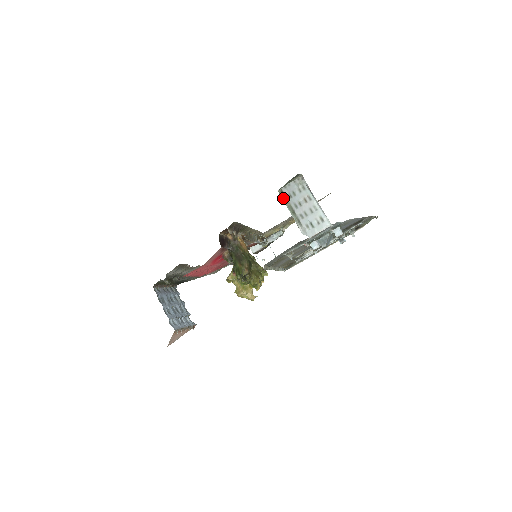
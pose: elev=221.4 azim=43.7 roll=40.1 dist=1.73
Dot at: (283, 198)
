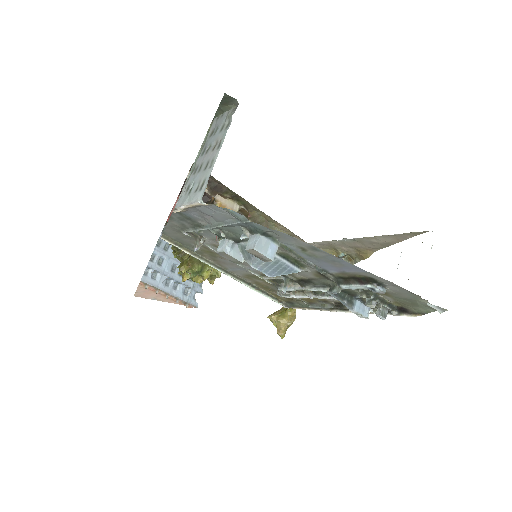
Dot at: (208, 135)
